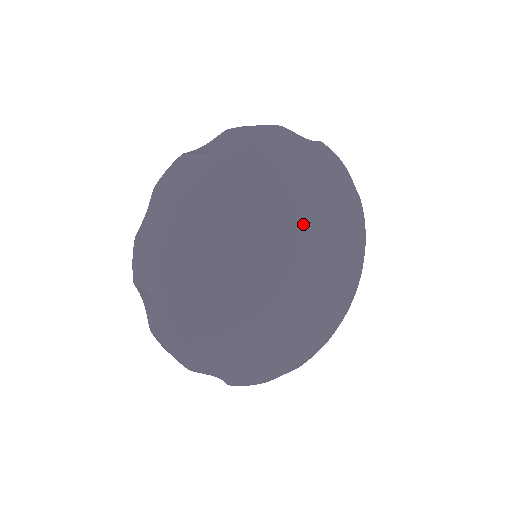
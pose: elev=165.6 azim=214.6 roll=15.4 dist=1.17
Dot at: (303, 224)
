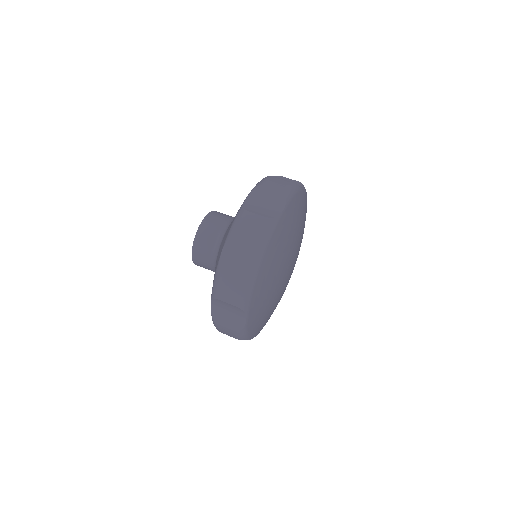
Dot at: (298, 241)
